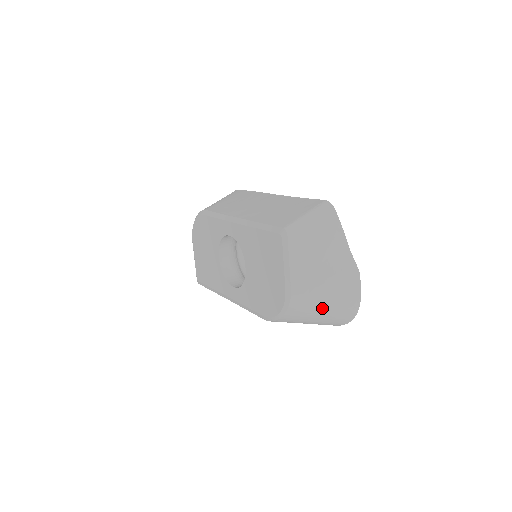
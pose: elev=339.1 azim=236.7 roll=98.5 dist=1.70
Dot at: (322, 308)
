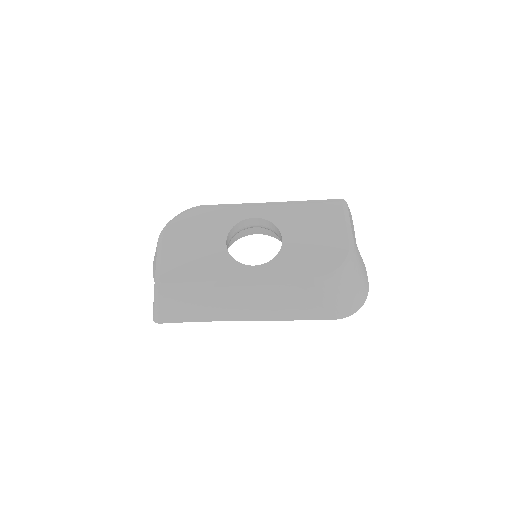
Dot at: (359, 277)
